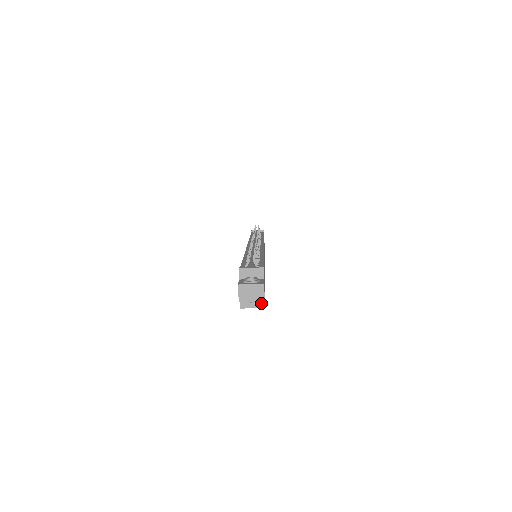
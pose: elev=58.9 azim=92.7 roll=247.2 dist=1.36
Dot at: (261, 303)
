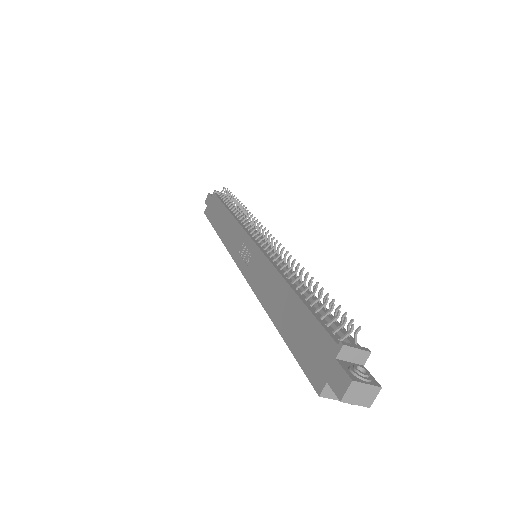
Dot at: occluded
